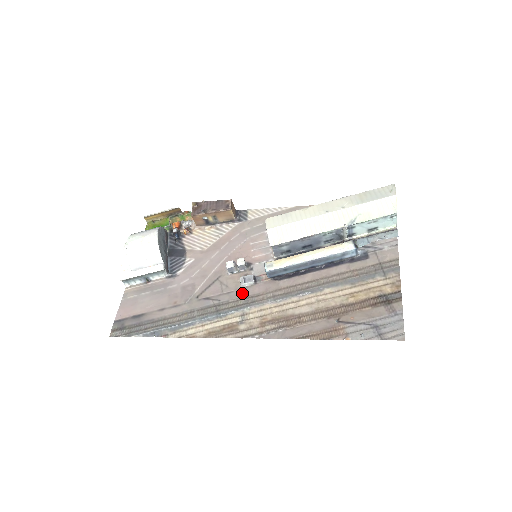
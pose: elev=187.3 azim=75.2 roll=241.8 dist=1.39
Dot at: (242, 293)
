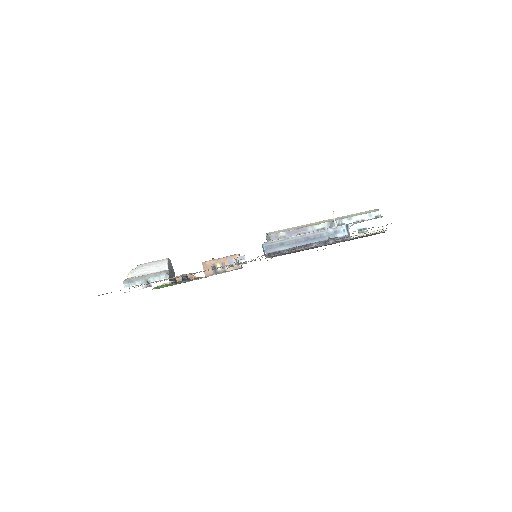
Dot at: occluded
